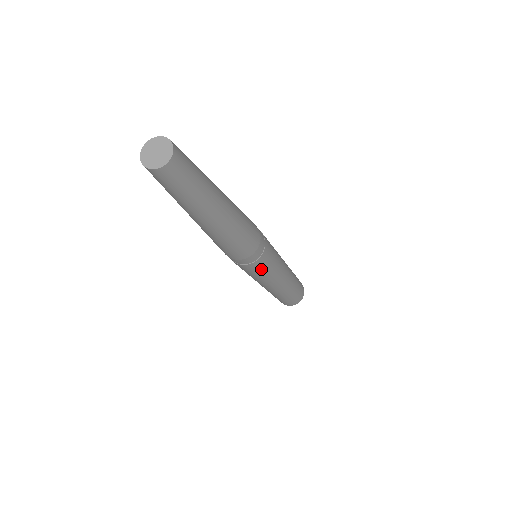
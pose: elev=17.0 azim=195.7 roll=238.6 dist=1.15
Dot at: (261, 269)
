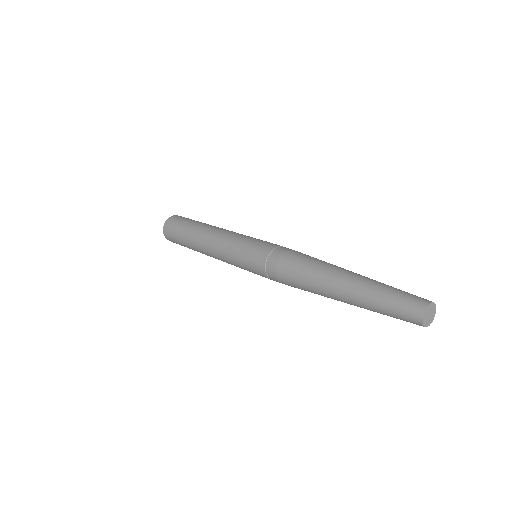
Dot at: occluded
